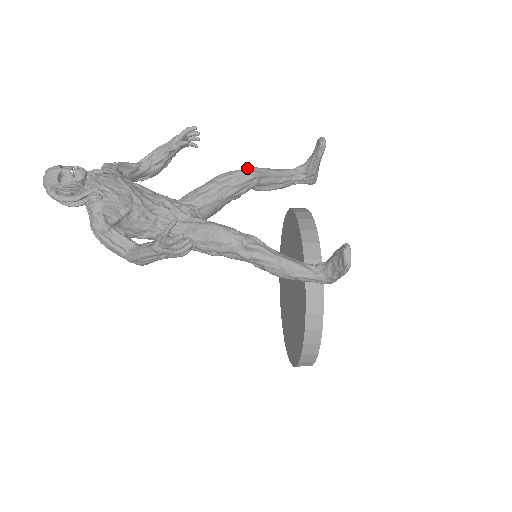
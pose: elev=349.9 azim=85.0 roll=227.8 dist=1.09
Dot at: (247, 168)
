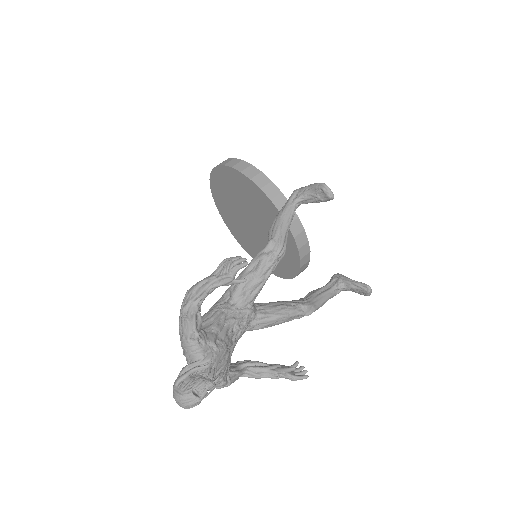
Dot at: (280, 251)
